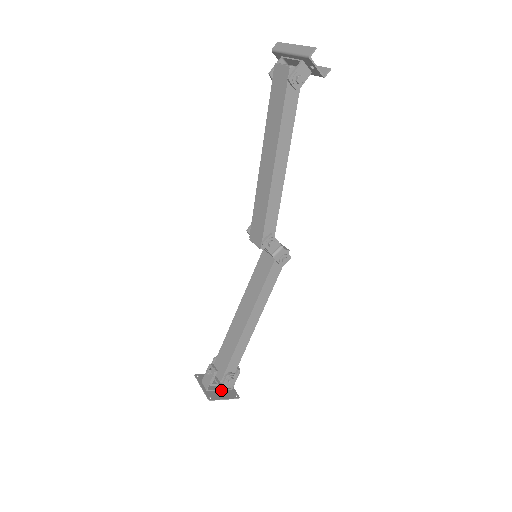
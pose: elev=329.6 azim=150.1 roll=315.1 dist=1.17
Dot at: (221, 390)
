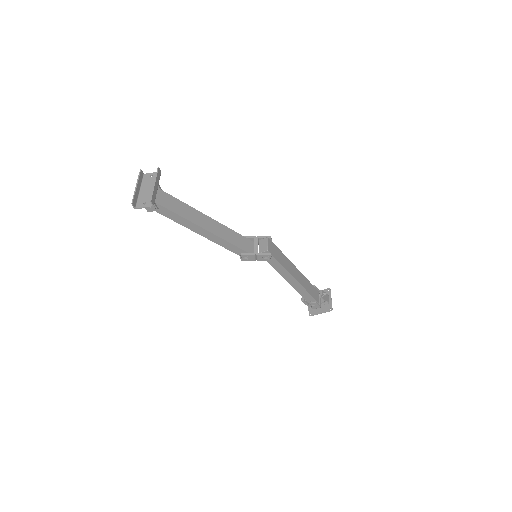
Dot at: (321, 306)
